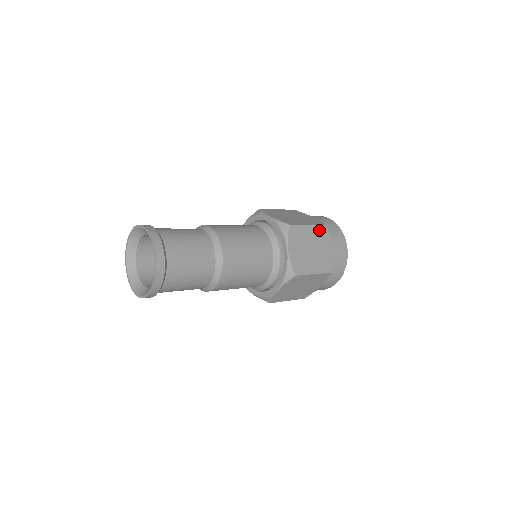
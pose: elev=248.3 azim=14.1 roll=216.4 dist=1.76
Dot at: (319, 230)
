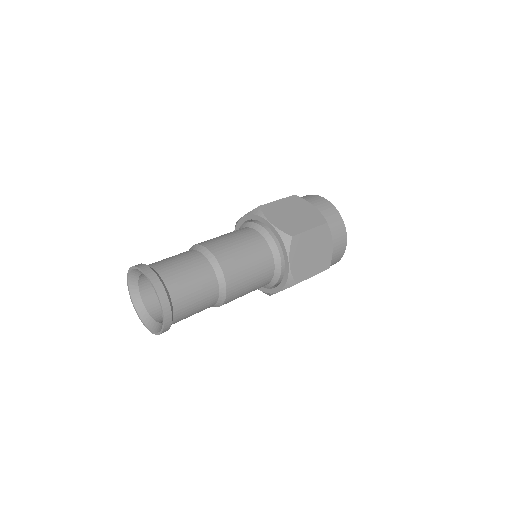
Dot at: (291, 200)
